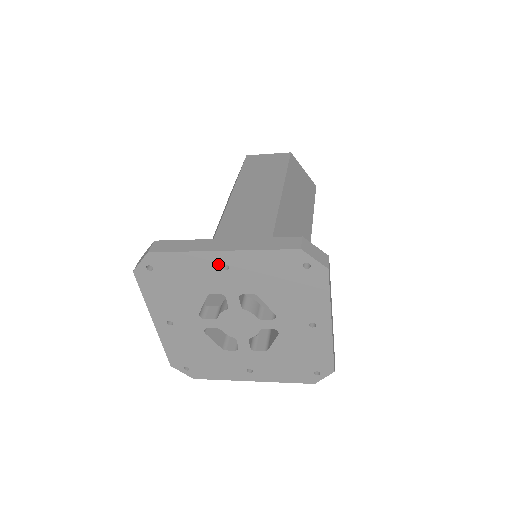
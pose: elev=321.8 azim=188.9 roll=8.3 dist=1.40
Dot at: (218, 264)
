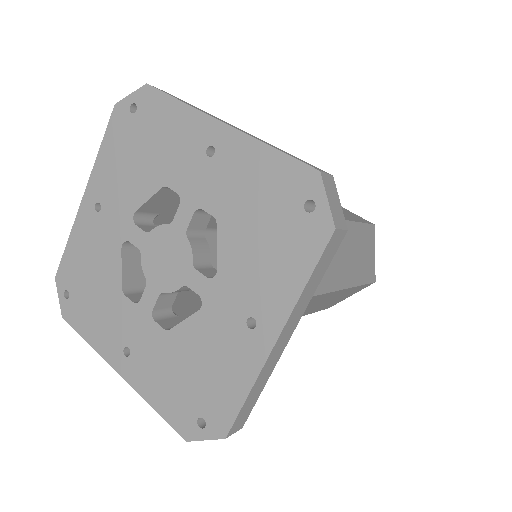
Dot at: (206, 142)
